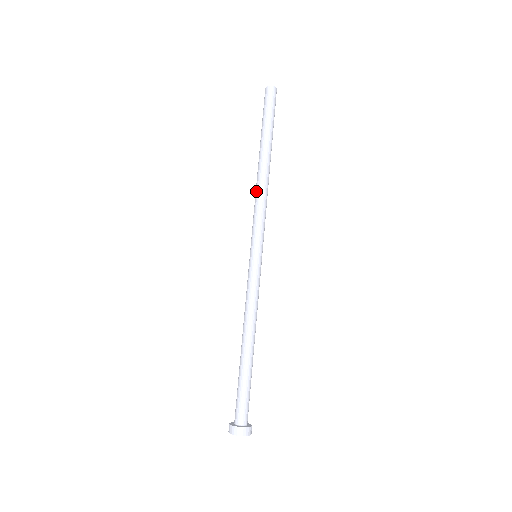
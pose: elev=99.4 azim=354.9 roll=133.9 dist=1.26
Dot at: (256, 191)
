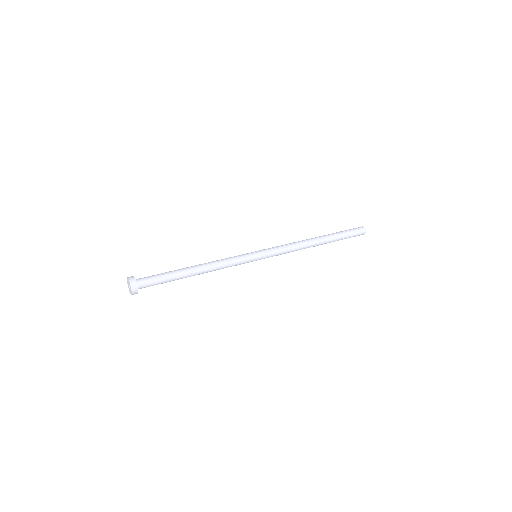
Dot at: occluded
